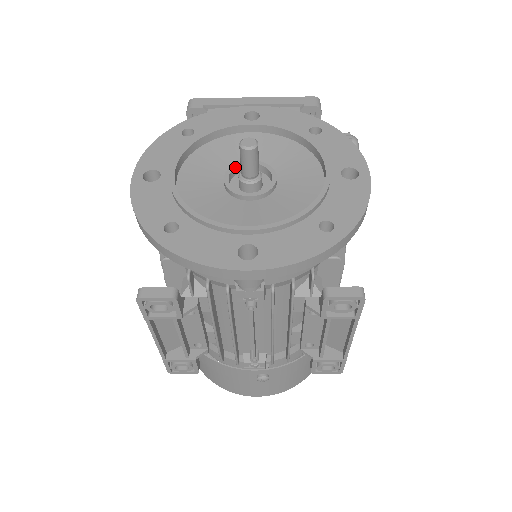
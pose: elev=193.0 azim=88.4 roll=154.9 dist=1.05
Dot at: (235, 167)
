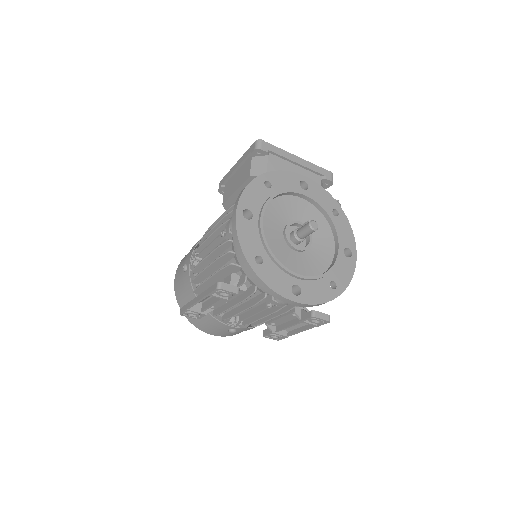
Dot at: (292, 224)
